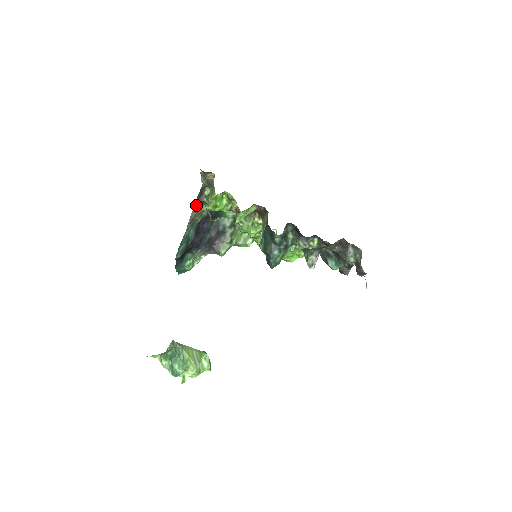
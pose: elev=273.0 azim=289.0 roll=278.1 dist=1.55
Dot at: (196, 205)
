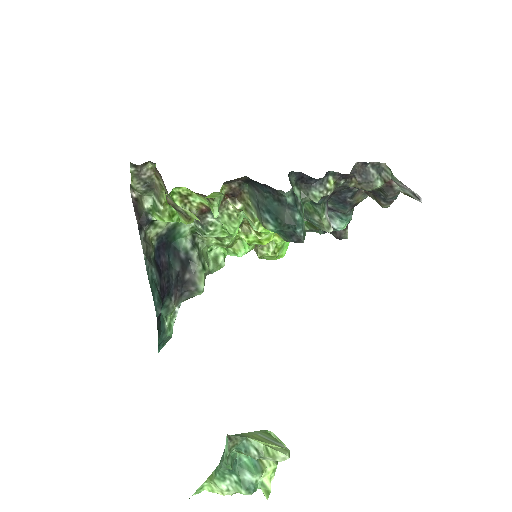
Dot at: (141, 230)
